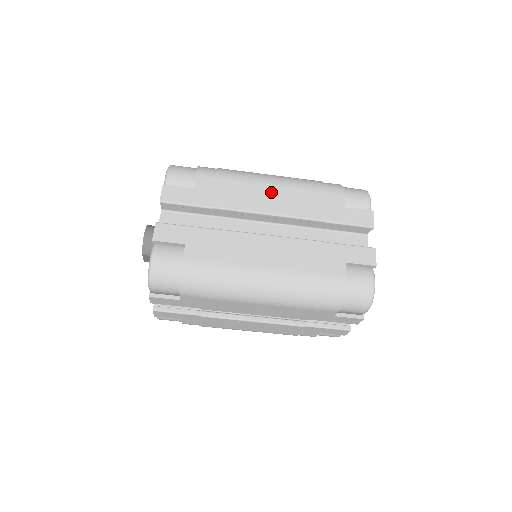
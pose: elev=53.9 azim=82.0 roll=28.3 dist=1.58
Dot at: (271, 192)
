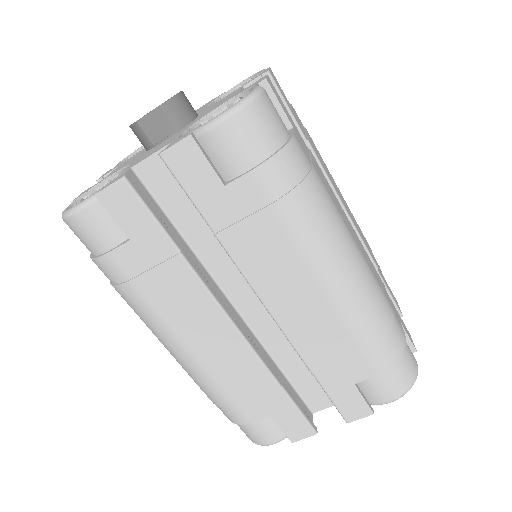
Dot at: (342, 196)
